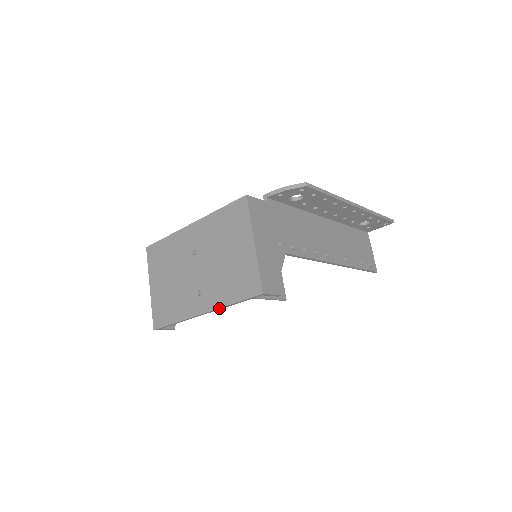
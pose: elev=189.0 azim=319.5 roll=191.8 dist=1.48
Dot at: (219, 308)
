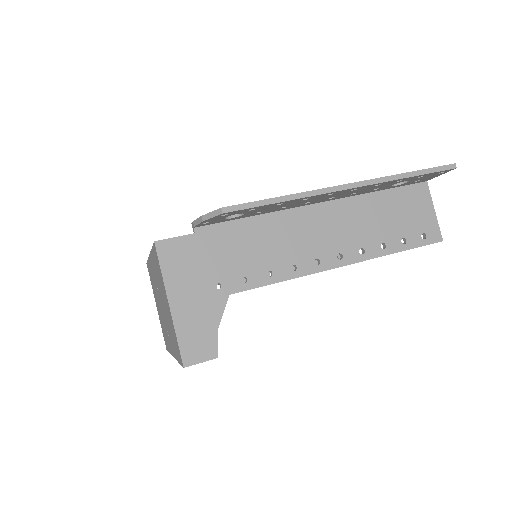
Dot at: (176, 359)
